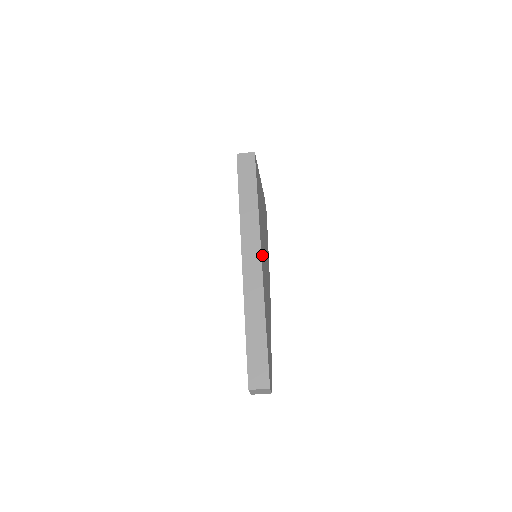
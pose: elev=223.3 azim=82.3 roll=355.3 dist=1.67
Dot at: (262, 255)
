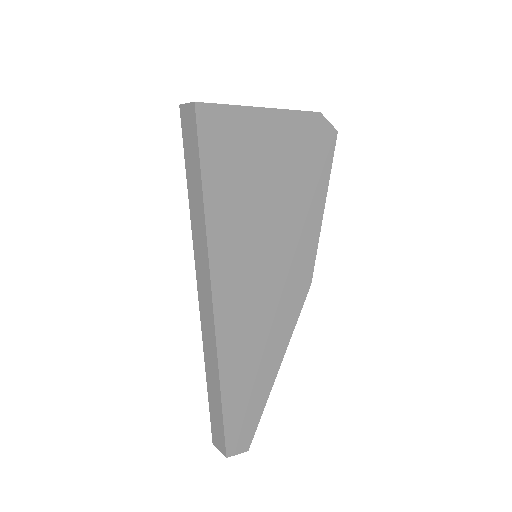
Dot at: (226, 283)
